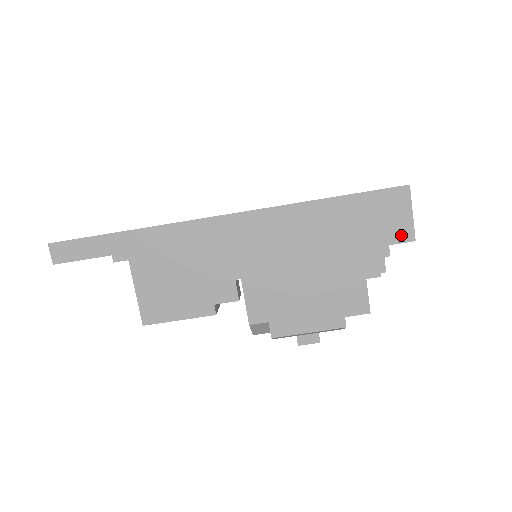
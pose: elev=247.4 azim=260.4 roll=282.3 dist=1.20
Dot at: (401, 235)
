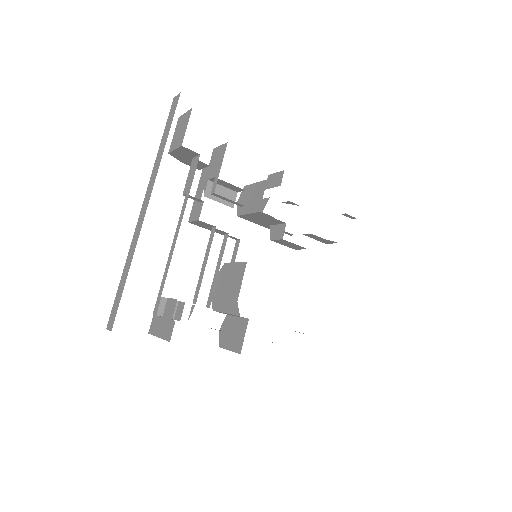
Dot at: occluded
